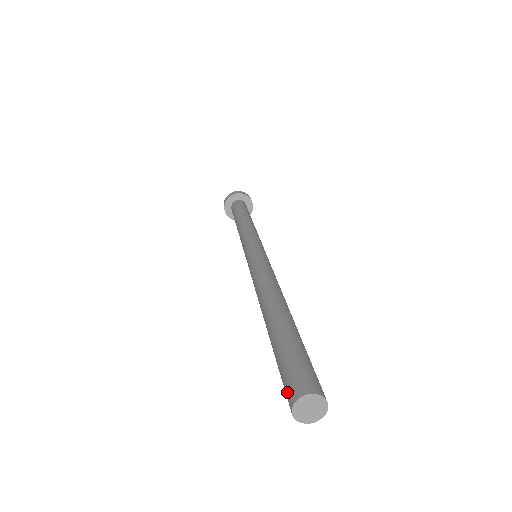
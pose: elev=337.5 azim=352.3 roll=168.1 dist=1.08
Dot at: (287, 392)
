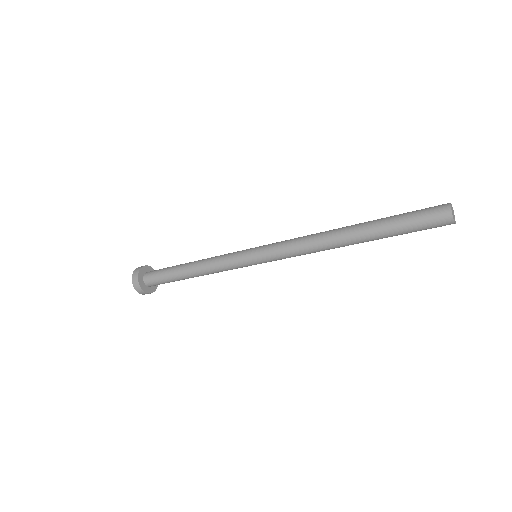
Dot at: (437, 210)
